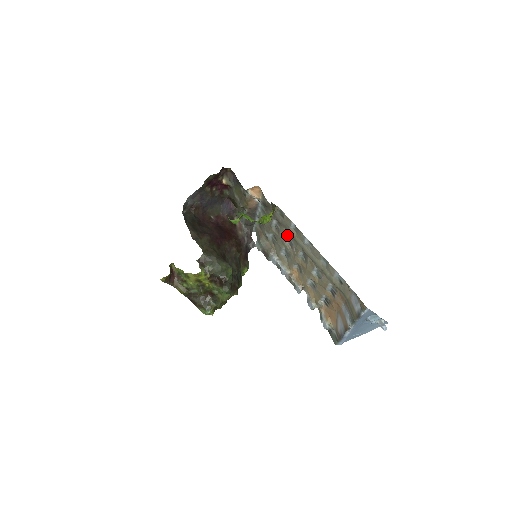
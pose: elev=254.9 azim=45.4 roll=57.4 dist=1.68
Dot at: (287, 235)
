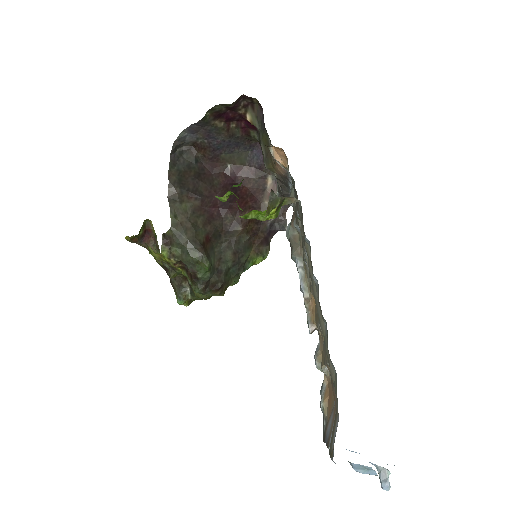
Dot at: occluded
